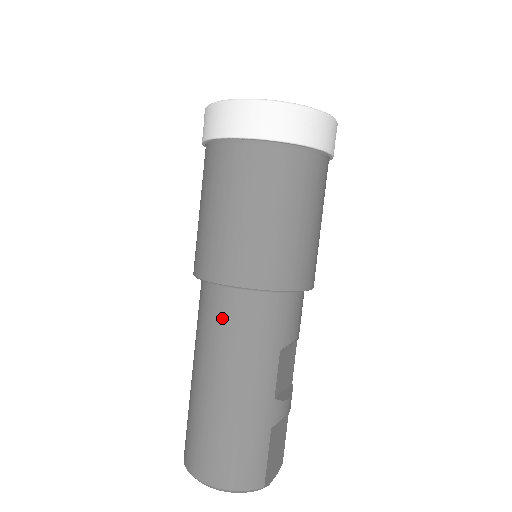
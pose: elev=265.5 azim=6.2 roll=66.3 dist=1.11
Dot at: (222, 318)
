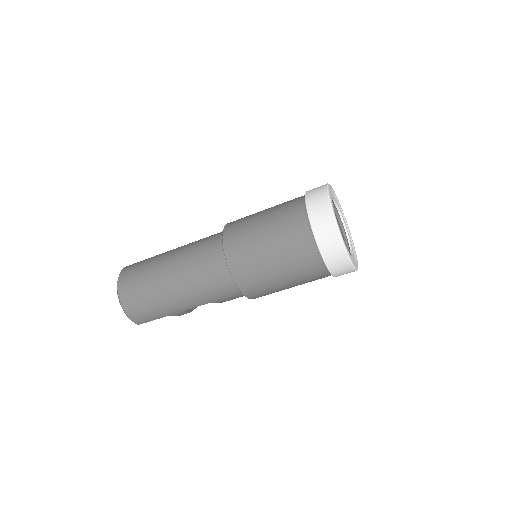
Dot at: (209, 267)
